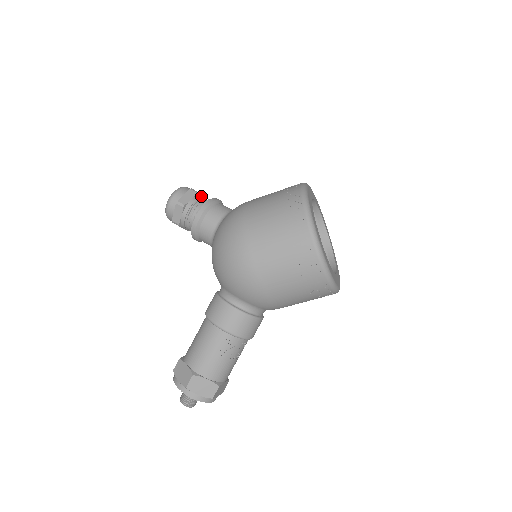
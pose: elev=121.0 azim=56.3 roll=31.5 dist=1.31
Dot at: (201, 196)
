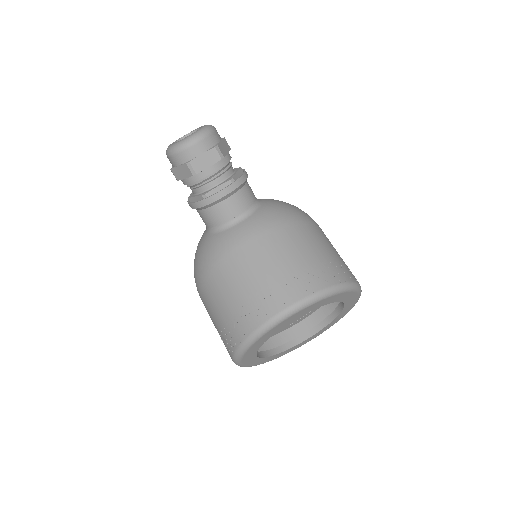
Dot at: (200, 178)
